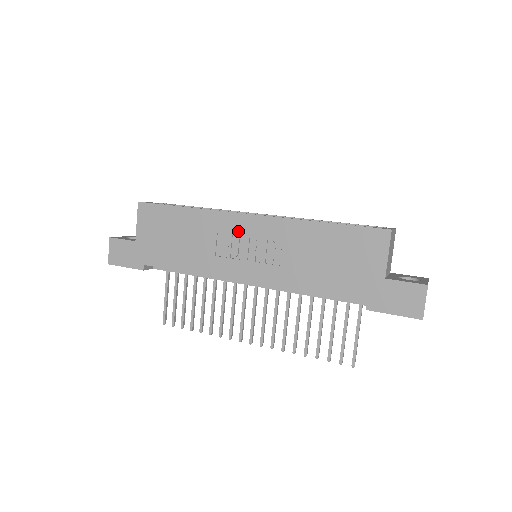
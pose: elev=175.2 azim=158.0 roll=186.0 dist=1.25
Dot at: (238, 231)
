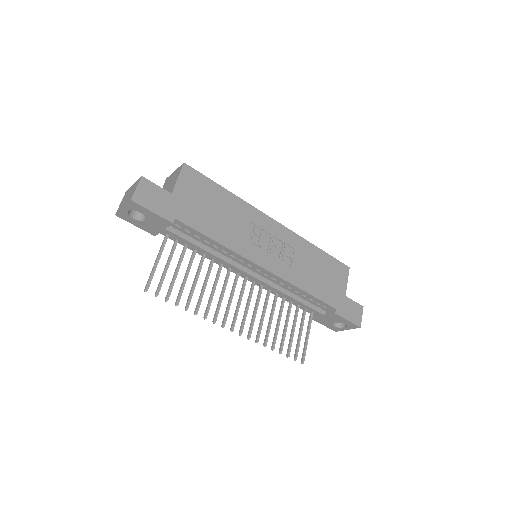
Dot at: (265, 228)
